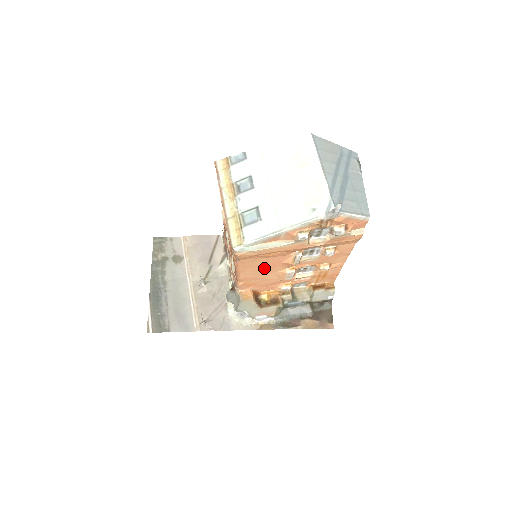
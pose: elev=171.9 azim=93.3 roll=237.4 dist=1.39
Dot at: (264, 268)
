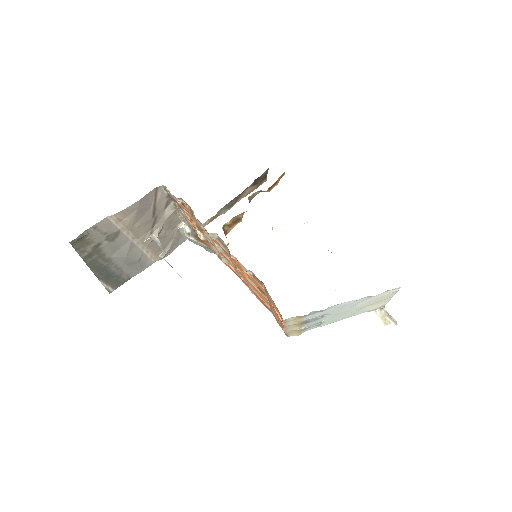
Dot at: occluded
